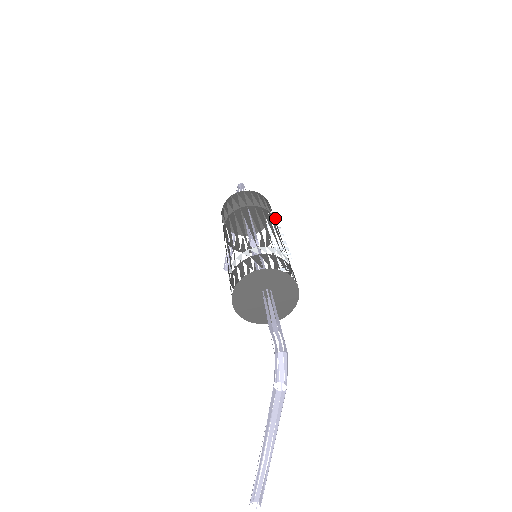
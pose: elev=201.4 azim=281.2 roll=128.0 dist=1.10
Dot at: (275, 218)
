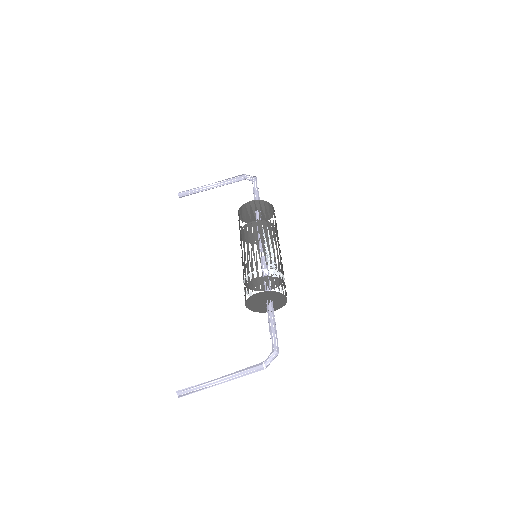
Dot at: occluded
